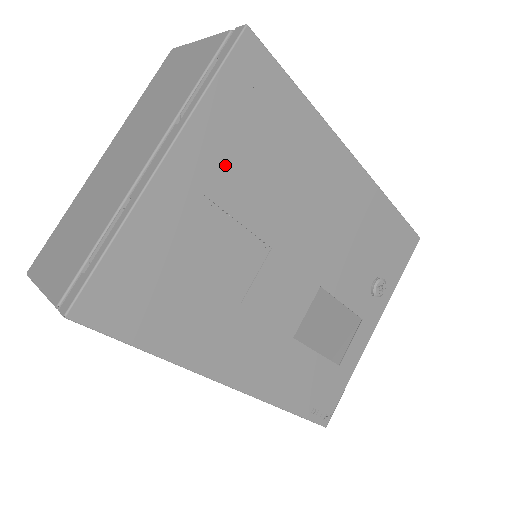
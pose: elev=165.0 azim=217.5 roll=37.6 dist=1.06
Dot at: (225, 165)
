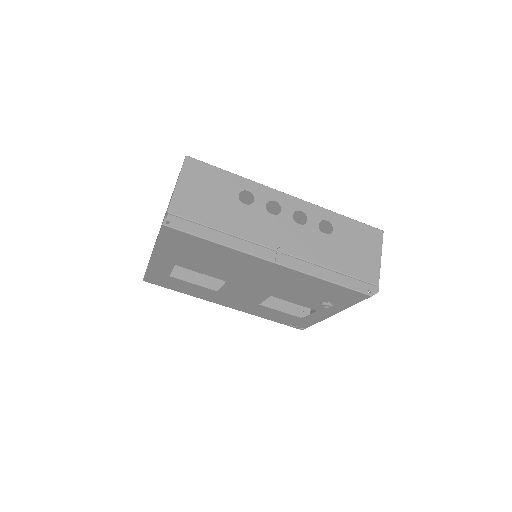
Dot at: (182, 260)
